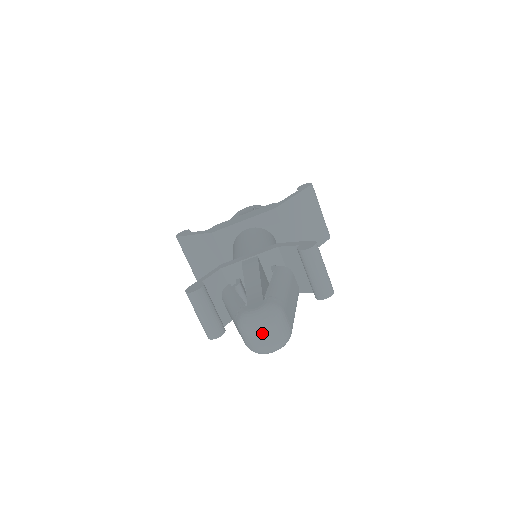
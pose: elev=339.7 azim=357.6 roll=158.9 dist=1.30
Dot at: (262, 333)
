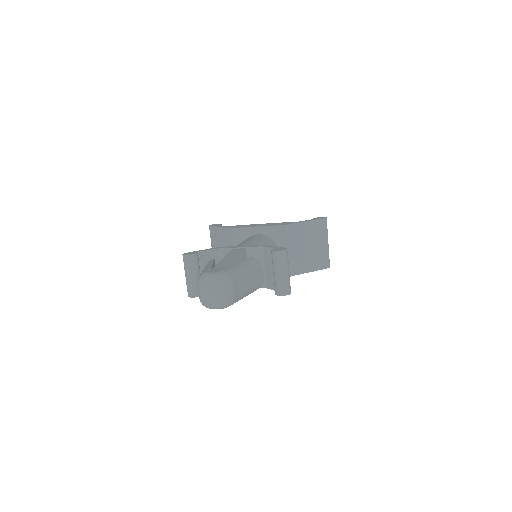
Dot at: (209, 290)
